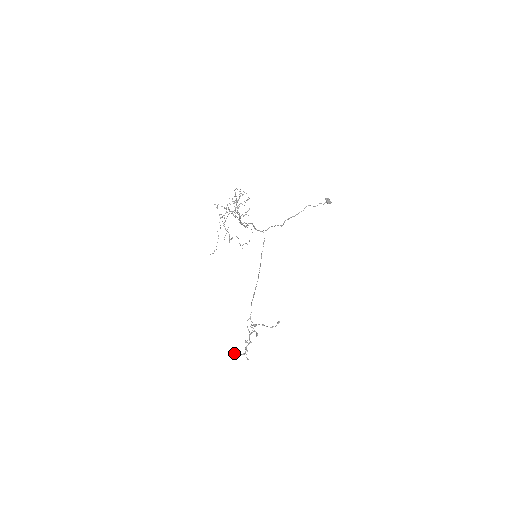
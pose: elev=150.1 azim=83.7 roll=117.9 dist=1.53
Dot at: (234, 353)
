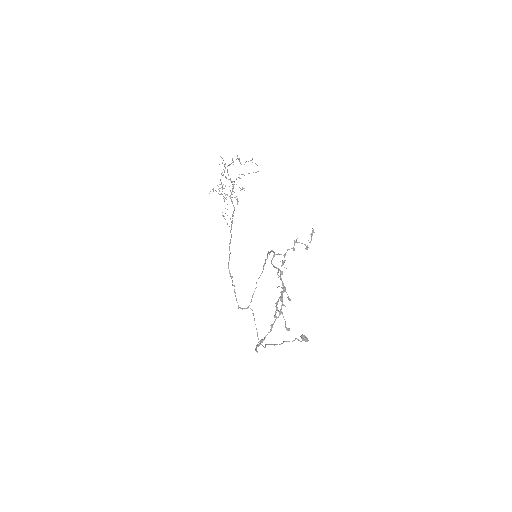
Dot at: (262, 341)
